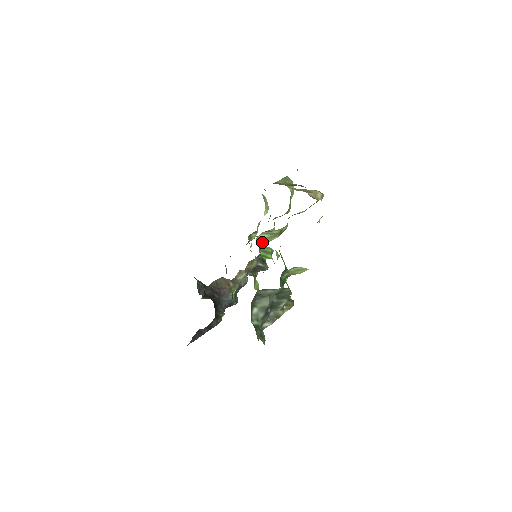
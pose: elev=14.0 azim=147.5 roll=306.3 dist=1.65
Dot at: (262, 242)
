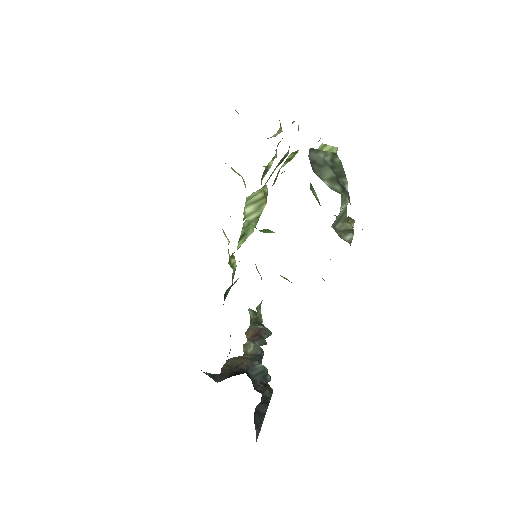
Dot at: (253, 220)
